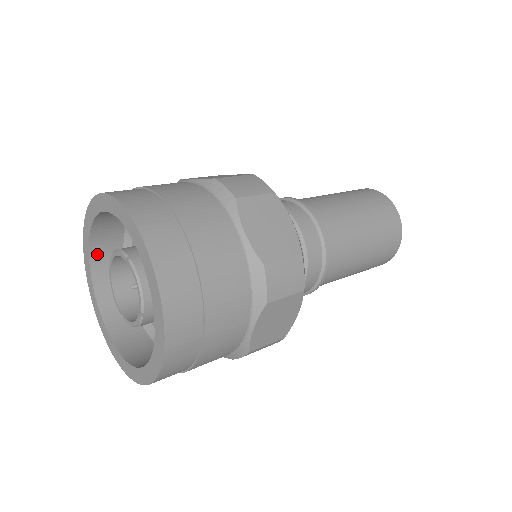
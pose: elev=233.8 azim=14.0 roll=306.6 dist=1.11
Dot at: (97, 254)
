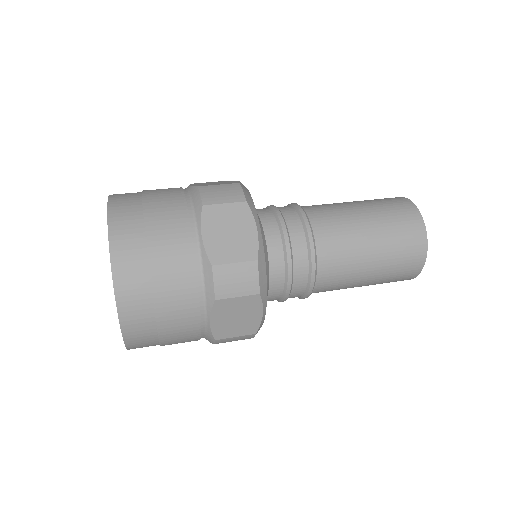
Dot at: occluded
